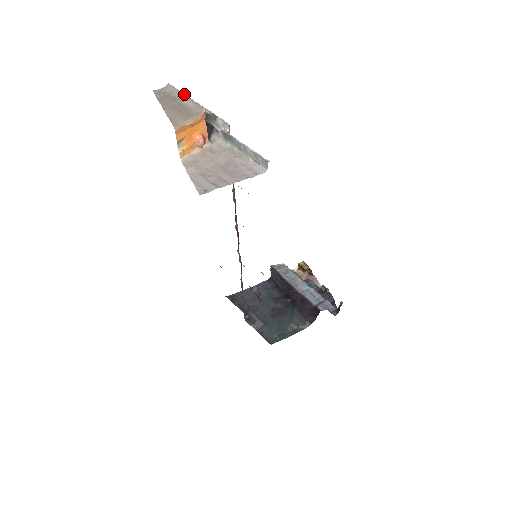
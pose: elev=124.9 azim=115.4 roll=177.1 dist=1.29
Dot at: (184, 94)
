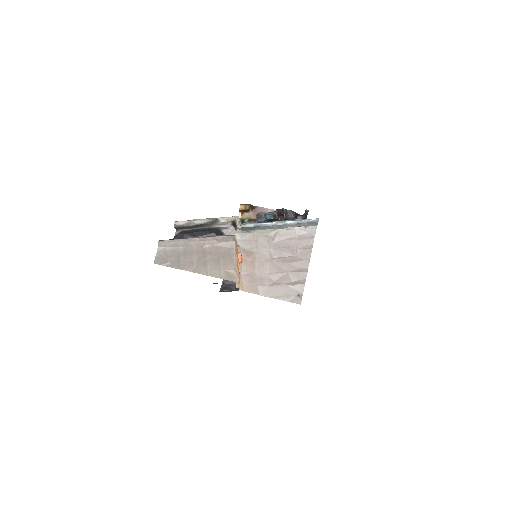
Dot at: (193, 238)
